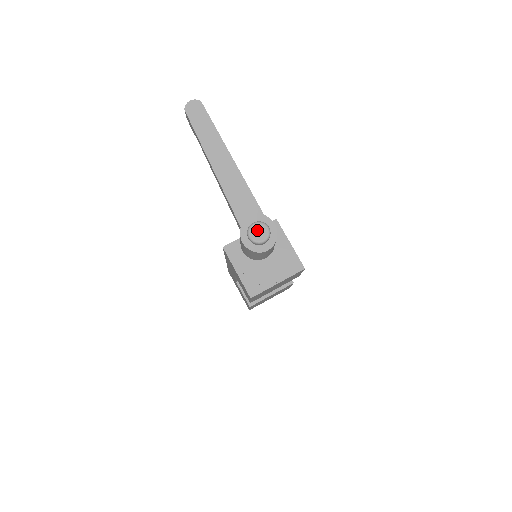
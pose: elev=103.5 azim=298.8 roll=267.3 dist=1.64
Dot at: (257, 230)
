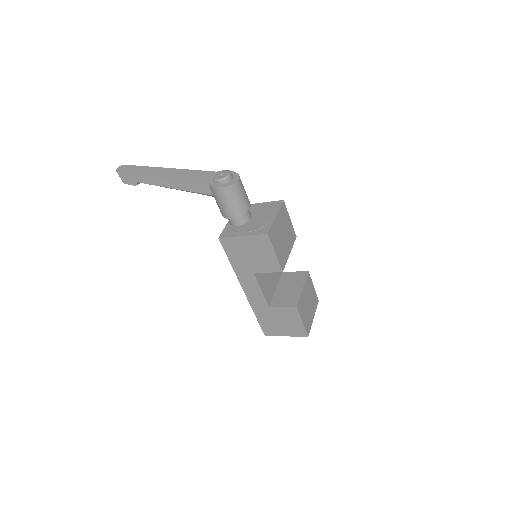
Dot at: occluded
